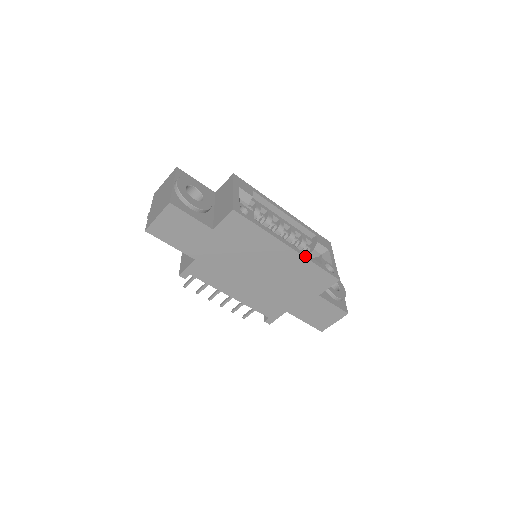
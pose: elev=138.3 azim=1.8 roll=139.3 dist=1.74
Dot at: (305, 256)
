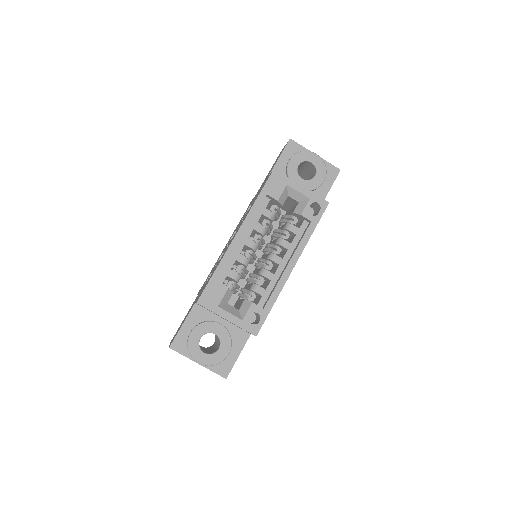
Dot at: (303, 248)
